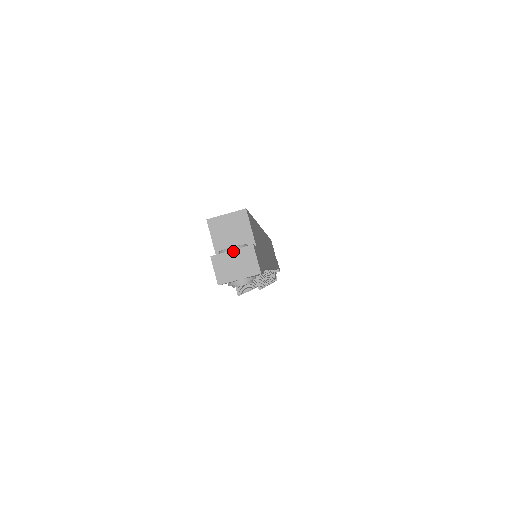
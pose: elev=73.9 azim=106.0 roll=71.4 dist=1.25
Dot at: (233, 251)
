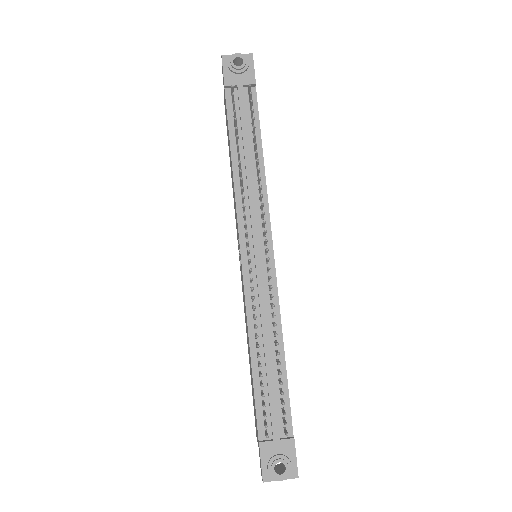
Dot at: occluded
